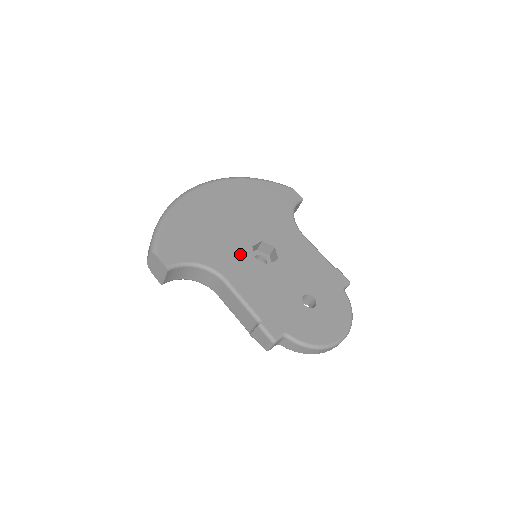
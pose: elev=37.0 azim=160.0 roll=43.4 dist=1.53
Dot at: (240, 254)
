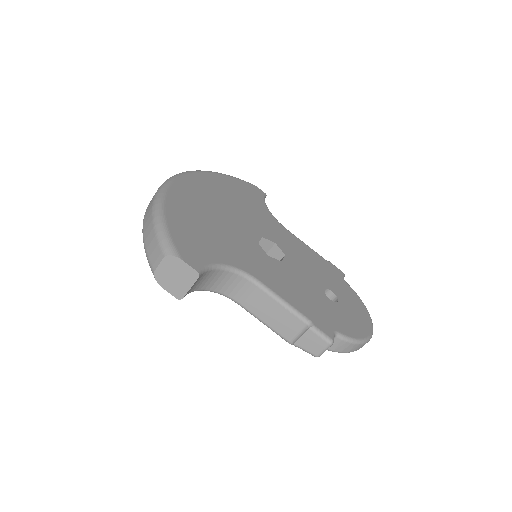
Dot at: (253, 252)
